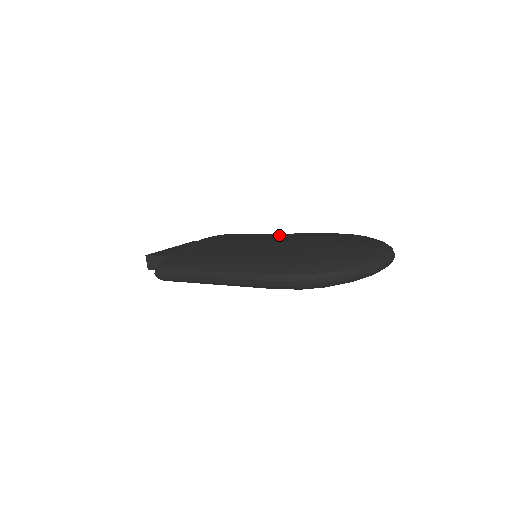
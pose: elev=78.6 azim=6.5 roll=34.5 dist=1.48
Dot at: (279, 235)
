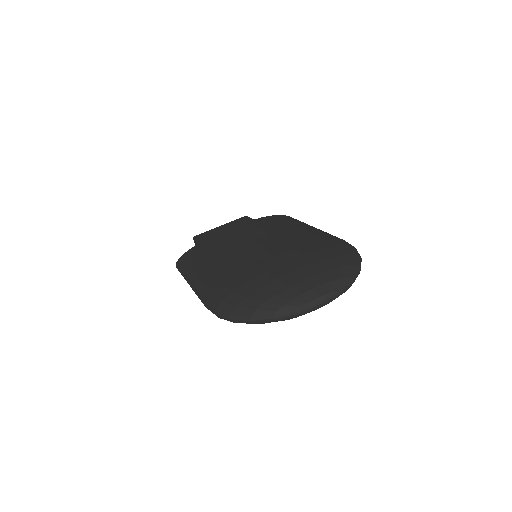
Dot at: (273, 239)
